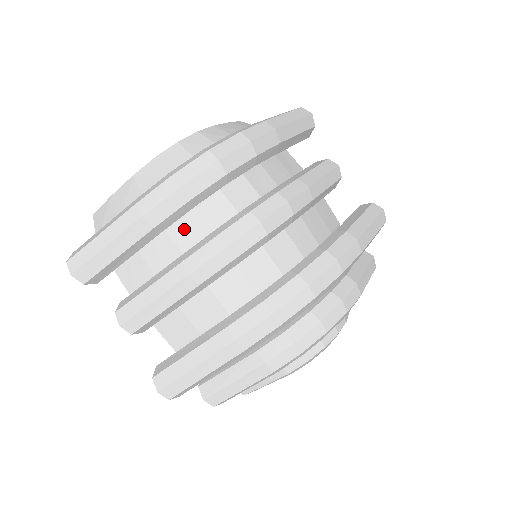
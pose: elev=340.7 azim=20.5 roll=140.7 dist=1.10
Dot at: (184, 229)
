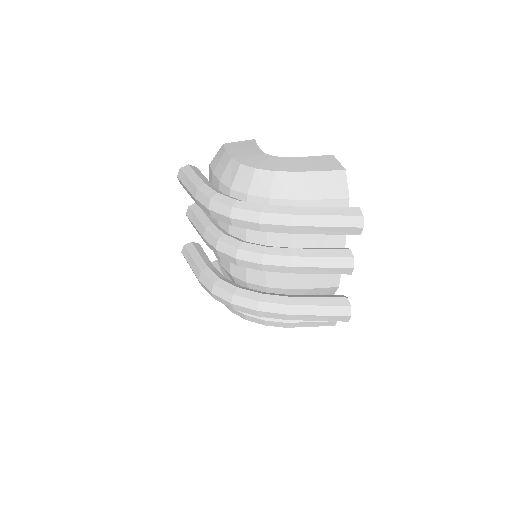
Dot at: occluded
